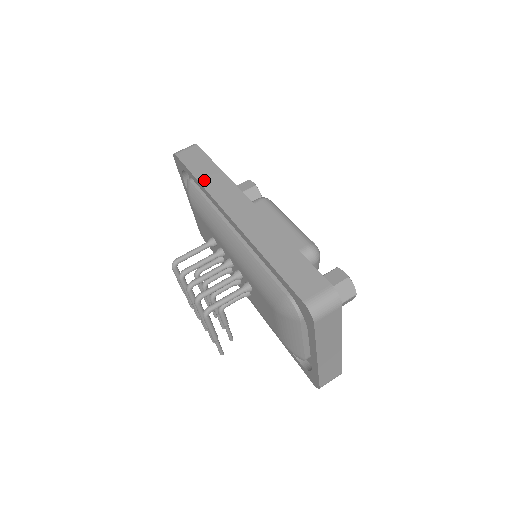
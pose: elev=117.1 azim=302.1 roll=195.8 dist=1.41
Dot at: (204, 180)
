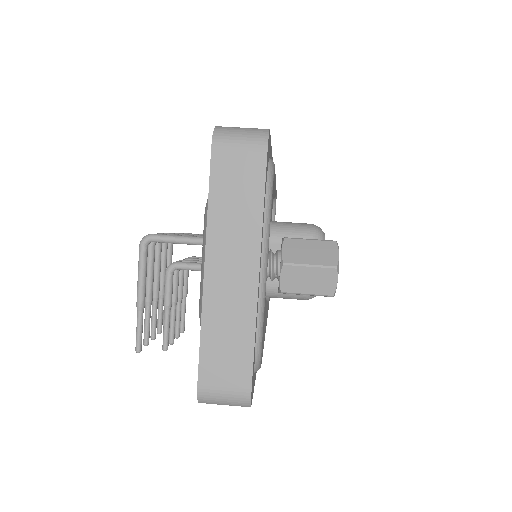
Dot at: occluded
